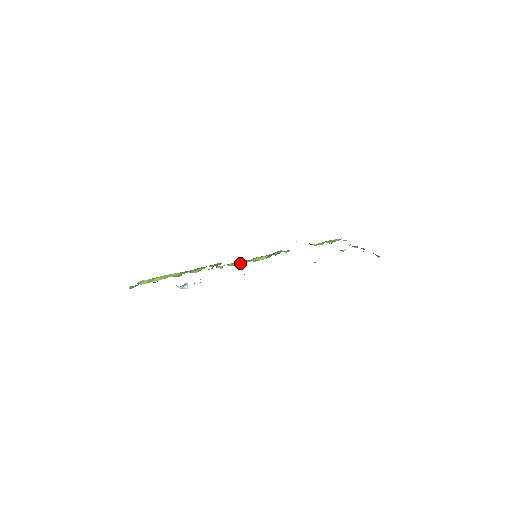
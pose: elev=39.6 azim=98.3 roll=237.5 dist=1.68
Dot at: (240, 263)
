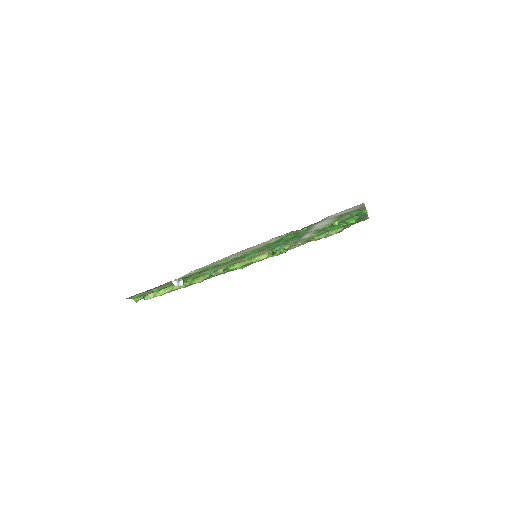
Dot at: (241, 265)
